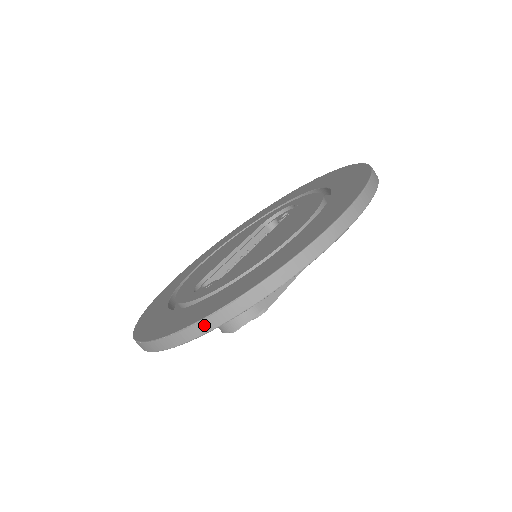
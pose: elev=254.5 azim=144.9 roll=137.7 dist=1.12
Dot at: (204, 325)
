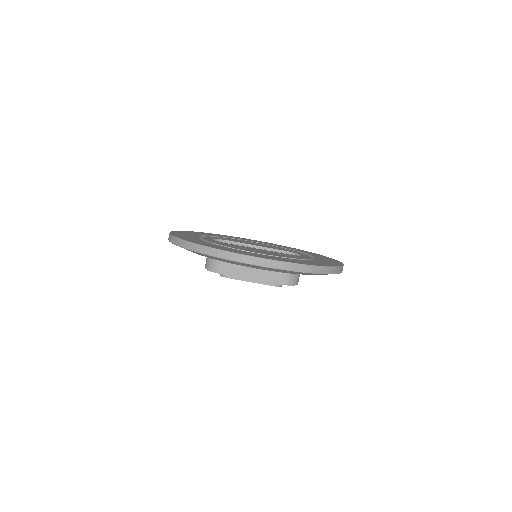
Dot at: (176, 240)
